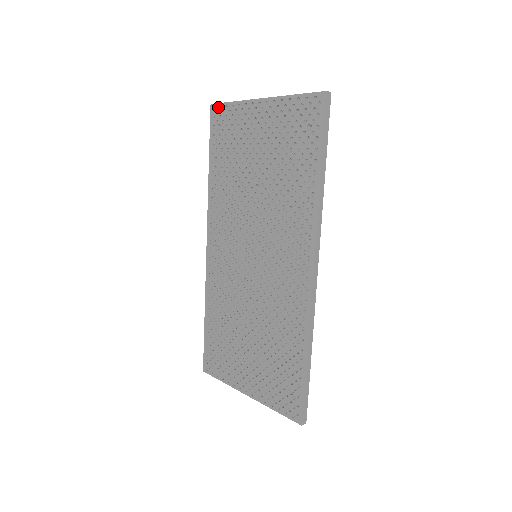
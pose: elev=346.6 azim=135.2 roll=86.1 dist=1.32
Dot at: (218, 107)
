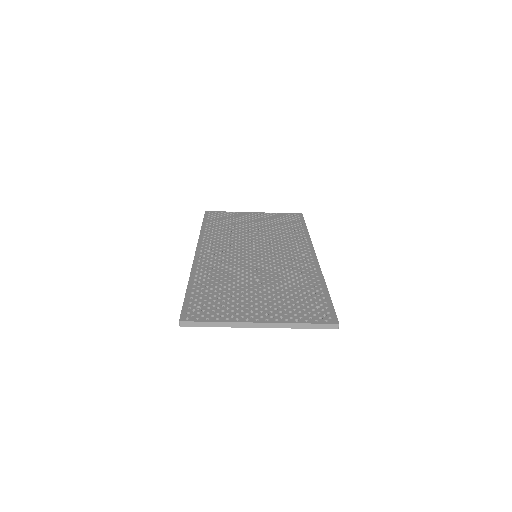
Dot at: (213, 212)
